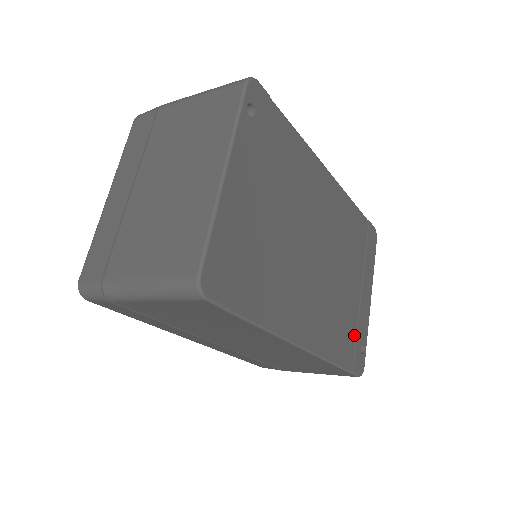
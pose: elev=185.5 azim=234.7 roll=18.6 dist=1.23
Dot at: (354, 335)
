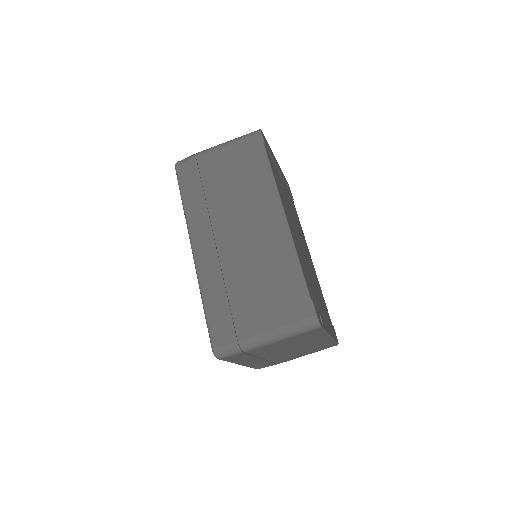
Dot at: (316, 304)
